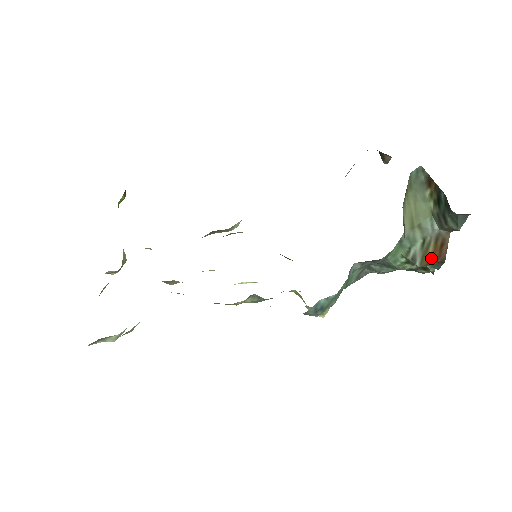
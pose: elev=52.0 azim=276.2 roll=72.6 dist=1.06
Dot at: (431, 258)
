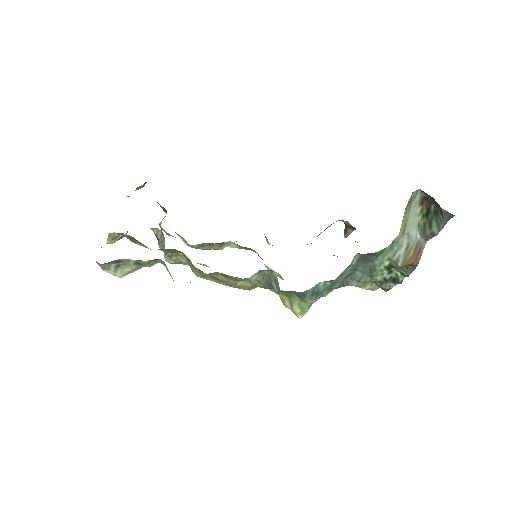
Dot at: (410, 260)
